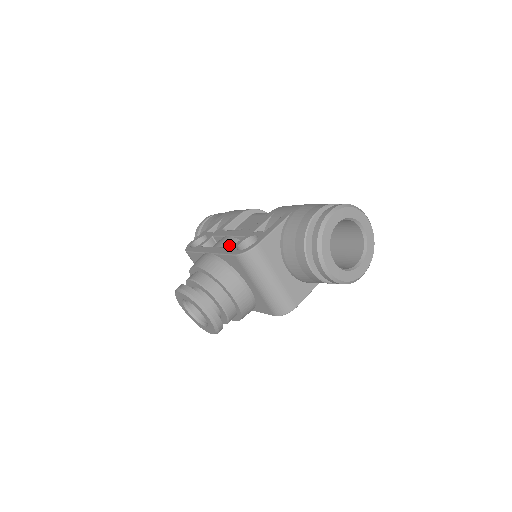
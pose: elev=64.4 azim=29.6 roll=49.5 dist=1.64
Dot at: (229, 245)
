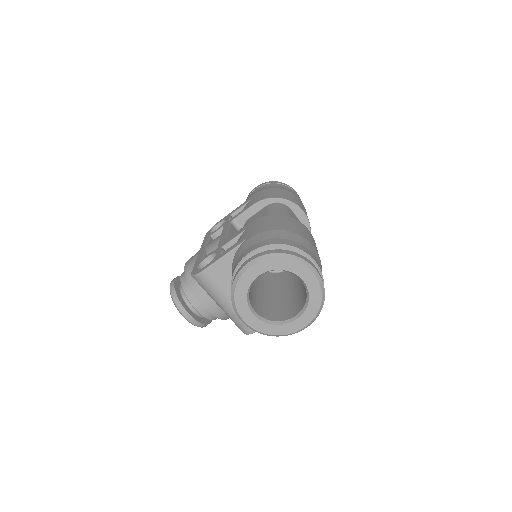
Dot at: (212, 250)
